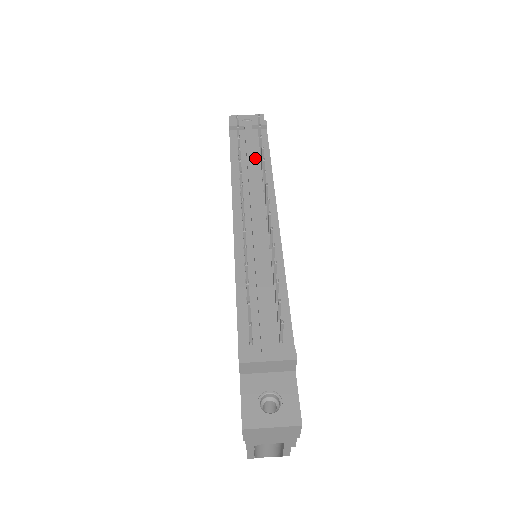
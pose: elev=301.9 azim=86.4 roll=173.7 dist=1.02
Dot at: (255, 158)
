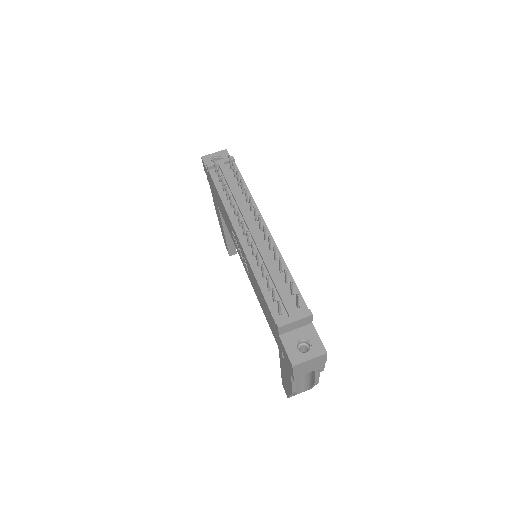
Dot at: (235, 187)
